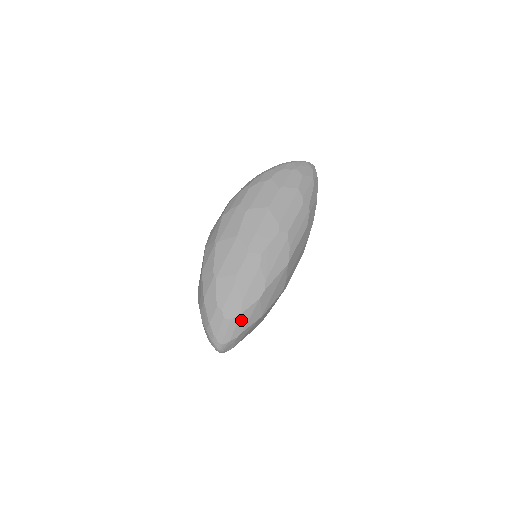
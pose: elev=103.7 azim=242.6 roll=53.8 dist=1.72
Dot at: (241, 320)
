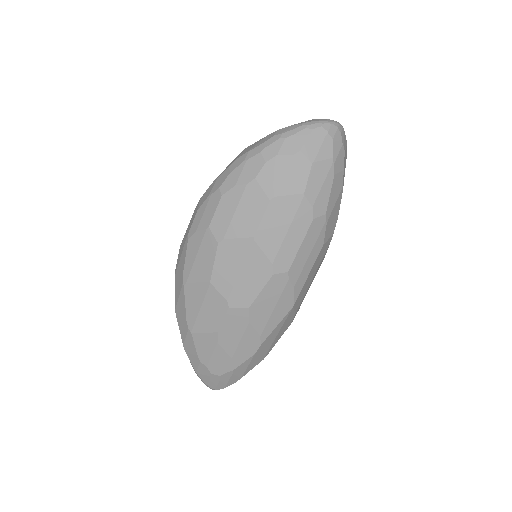
Dot at: (234, 374)
